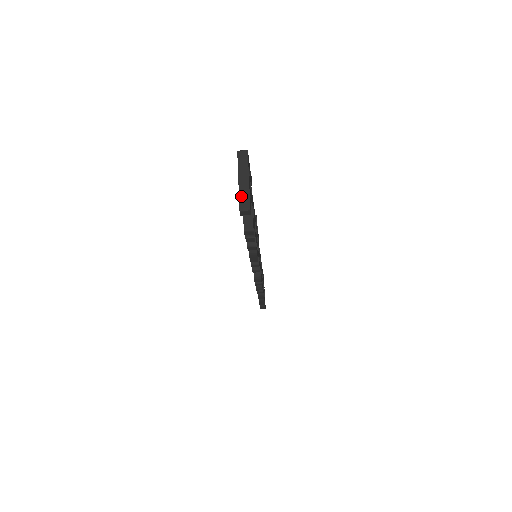
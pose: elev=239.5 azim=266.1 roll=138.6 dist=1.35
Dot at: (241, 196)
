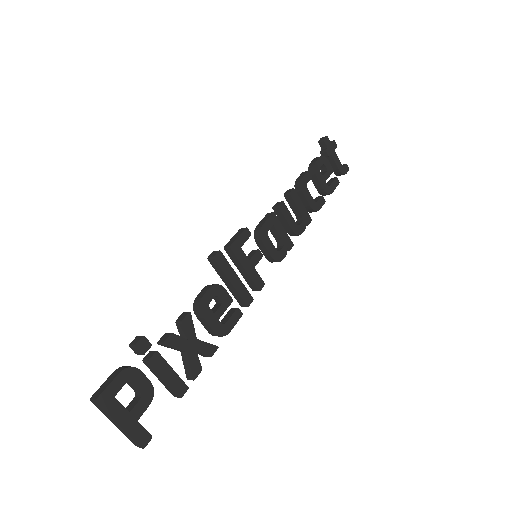
Dot at: (128, 438)
